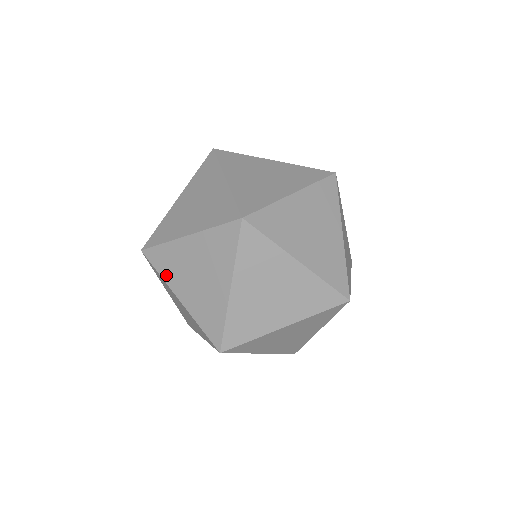
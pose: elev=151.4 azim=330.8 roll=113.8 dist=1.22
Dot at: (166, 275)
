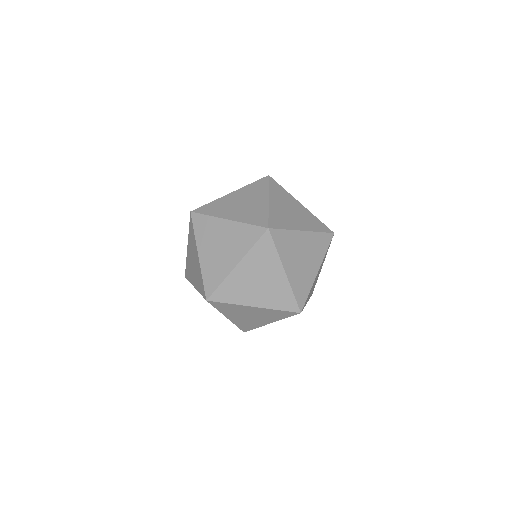
Dot at: (189, 236)
